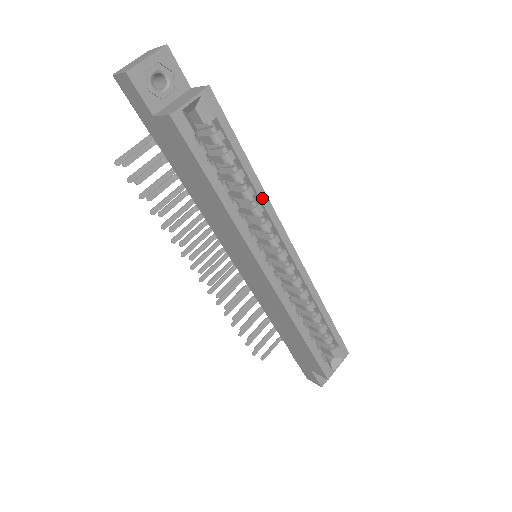
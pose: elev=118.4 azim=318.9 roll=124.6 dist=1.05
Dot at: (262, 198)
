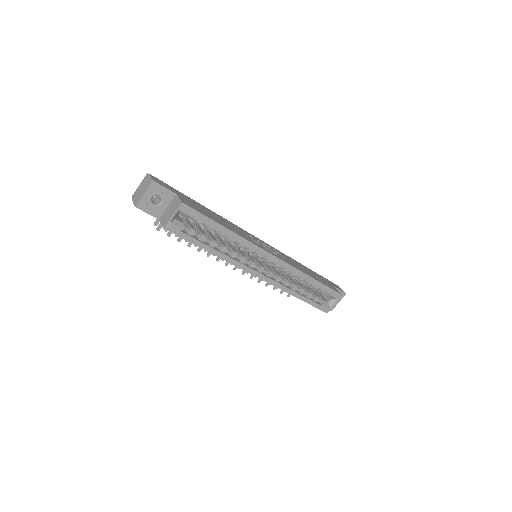
Dot at: (240, 240)
